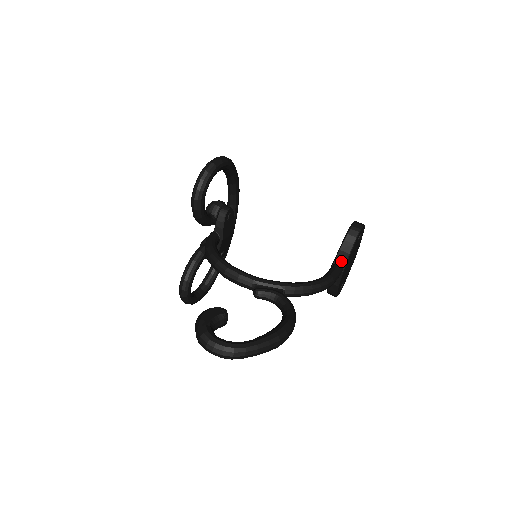
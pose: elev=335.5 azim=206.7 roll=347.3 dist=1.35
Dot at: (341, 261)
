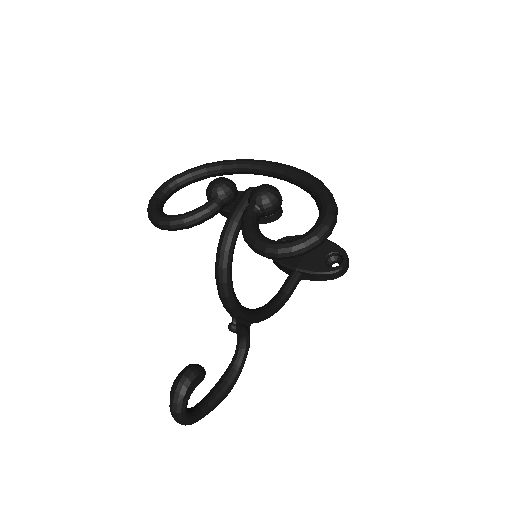
Dot at: (306, 277)
